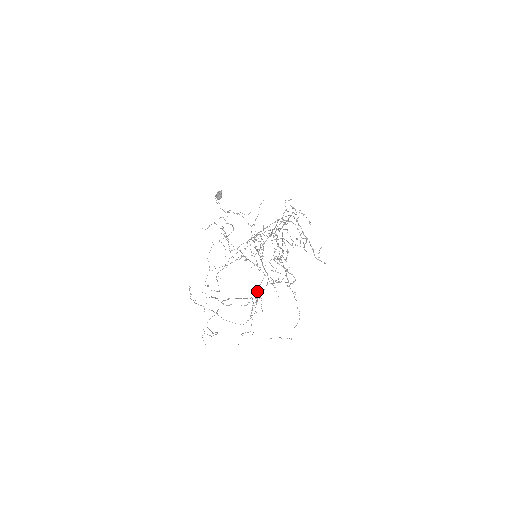
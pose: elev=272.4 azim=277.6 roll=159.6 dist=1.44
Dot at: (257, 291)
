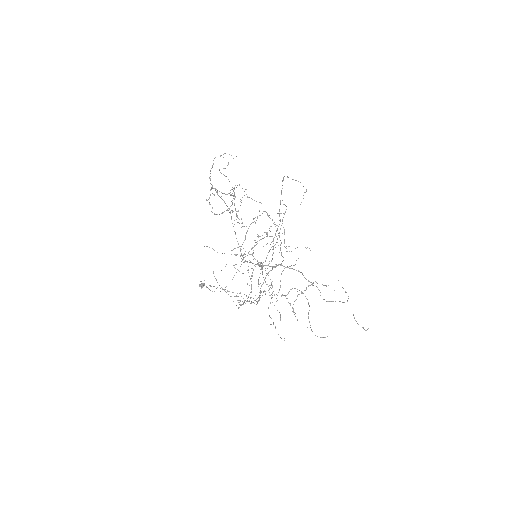
Dot at: occluded
